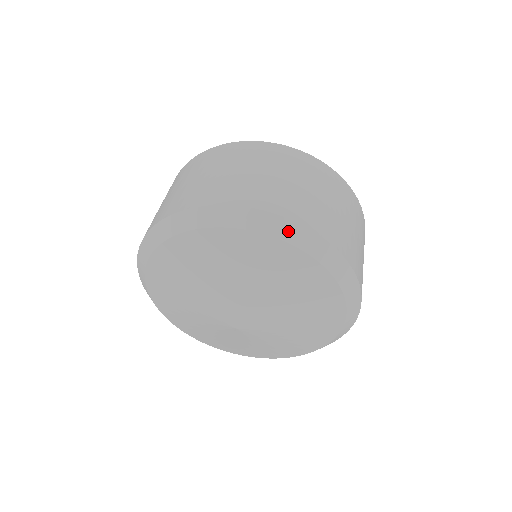
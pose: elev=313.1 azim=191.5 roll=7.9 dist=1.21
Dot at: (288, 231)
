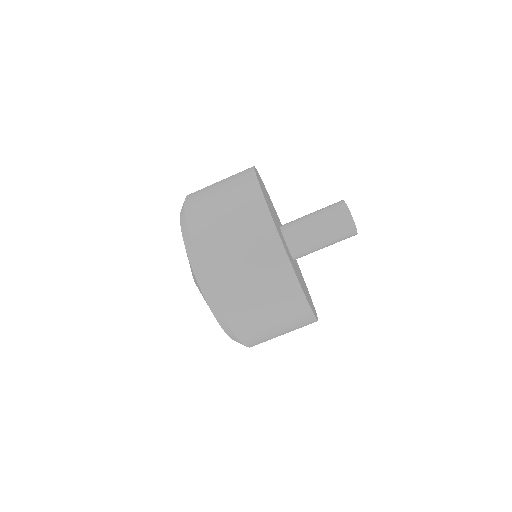
Dot at: (224, 326)
